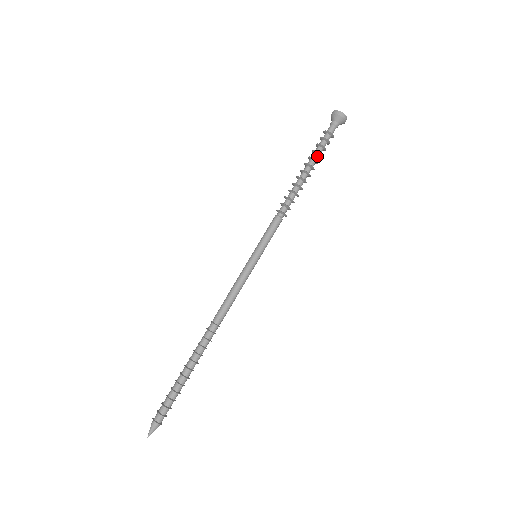
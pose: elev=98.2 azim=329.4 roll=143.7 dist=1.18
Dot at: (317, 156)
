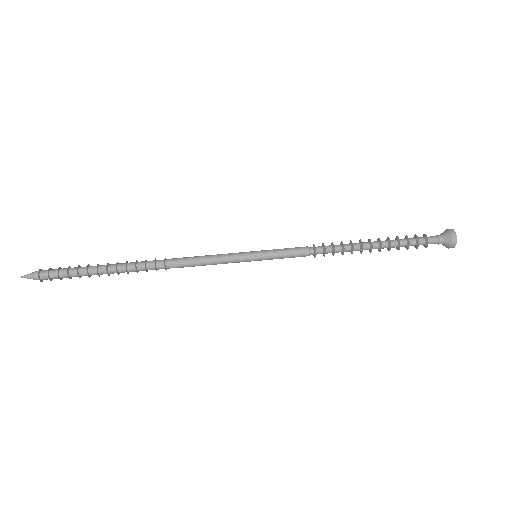
Dot at: (395, 245)
